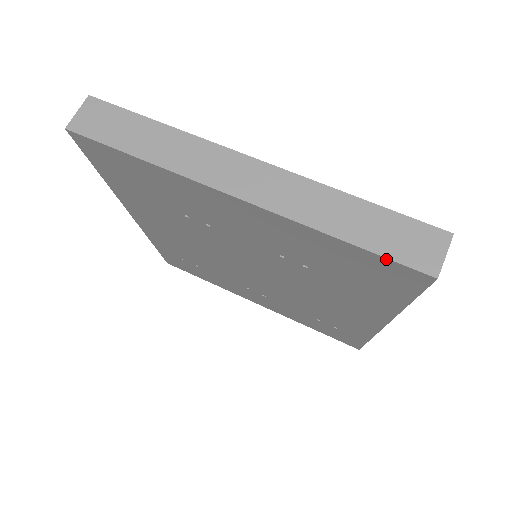
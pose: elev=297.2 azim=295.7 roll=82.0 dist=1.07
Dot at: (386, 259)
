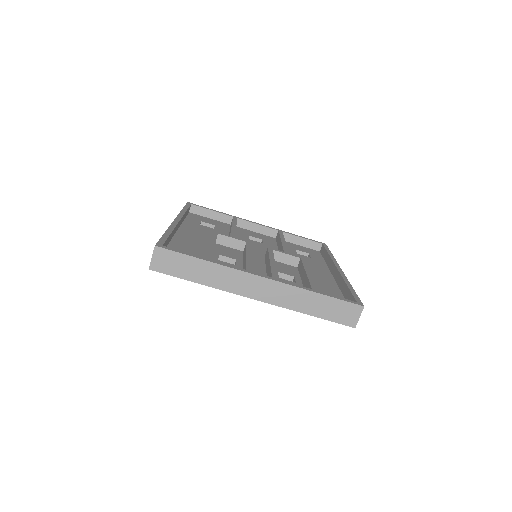
Dot at: (332, 321)
